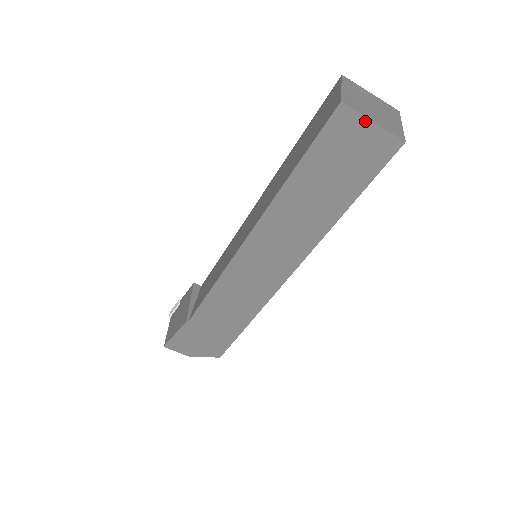
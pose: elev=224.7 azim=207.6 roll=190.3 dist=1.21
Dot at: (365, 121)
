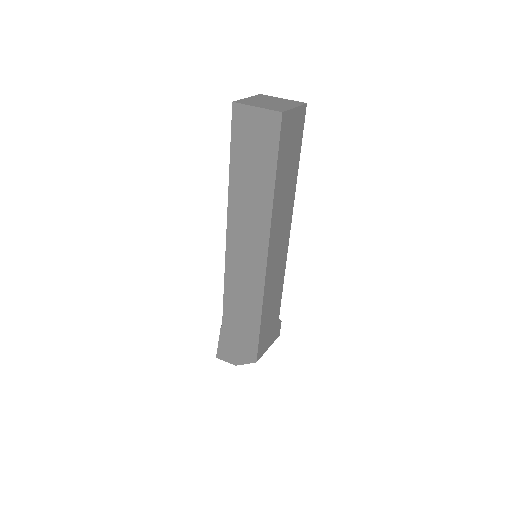
Dot at: (252, 109)
